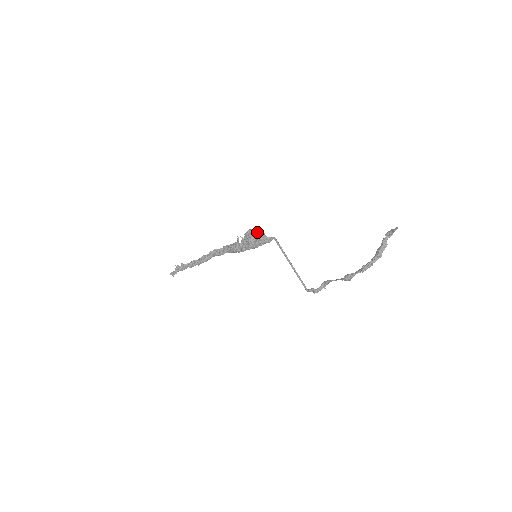
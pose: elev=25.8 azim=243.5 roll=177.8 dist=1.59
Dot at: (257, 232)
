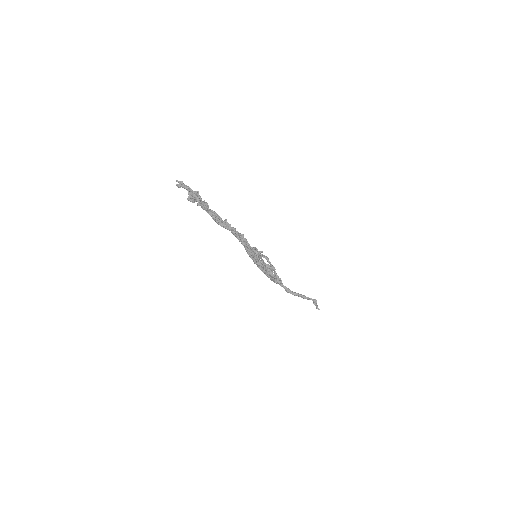
Dot at: (275, 279)
